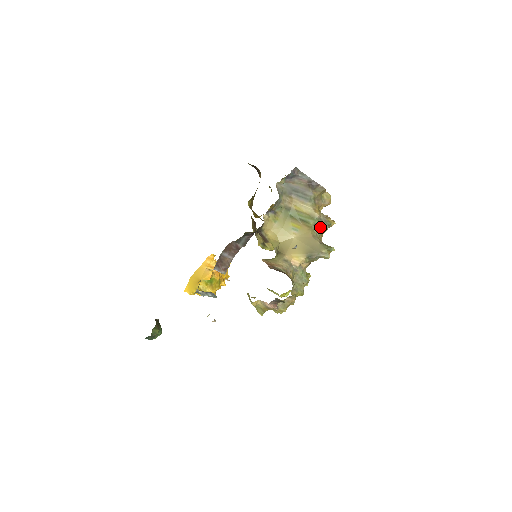
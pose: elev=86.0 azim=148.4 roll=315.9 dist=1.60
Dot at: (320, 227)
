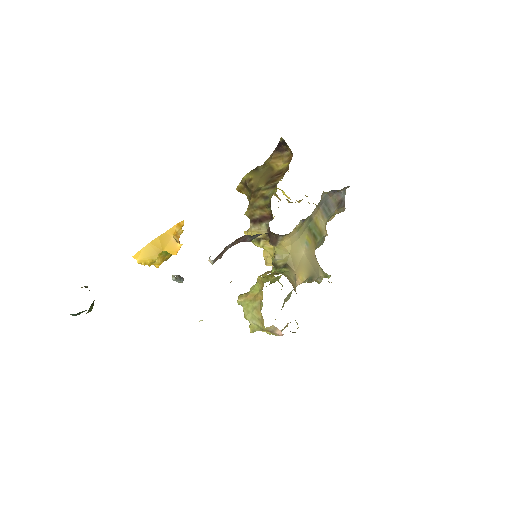
Dot at: (319, 245)
